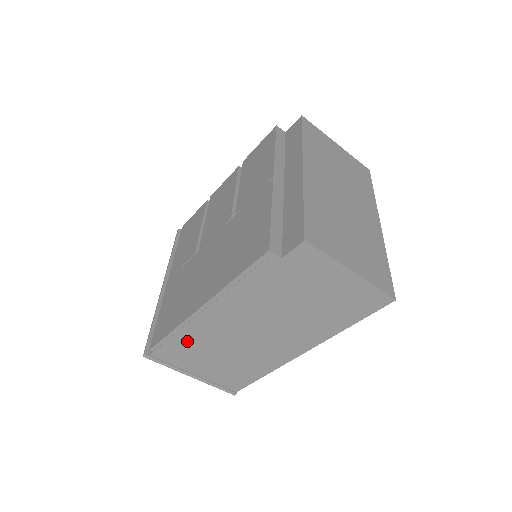
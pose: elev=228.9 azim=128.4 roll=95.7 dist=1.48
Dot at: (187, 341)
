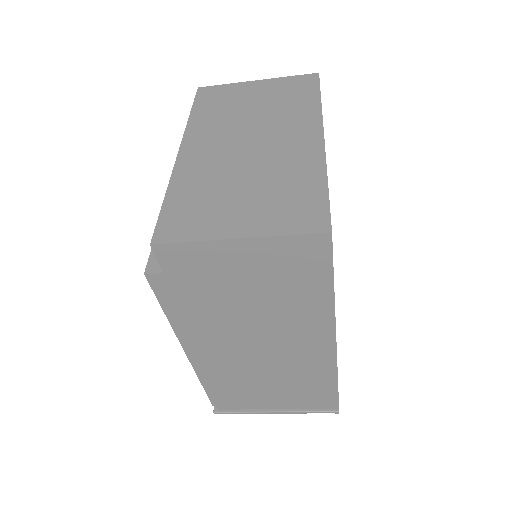
Dot at: (224, 385)
